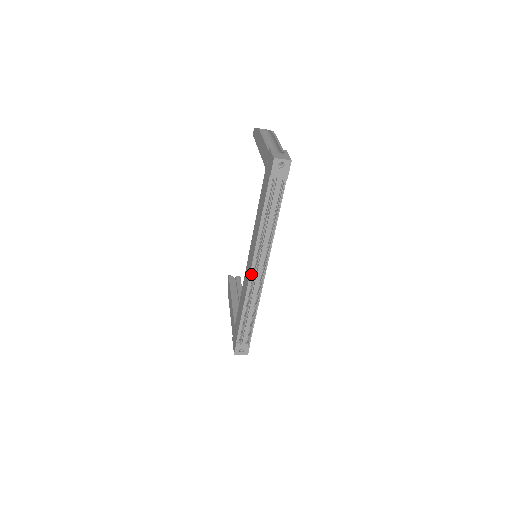
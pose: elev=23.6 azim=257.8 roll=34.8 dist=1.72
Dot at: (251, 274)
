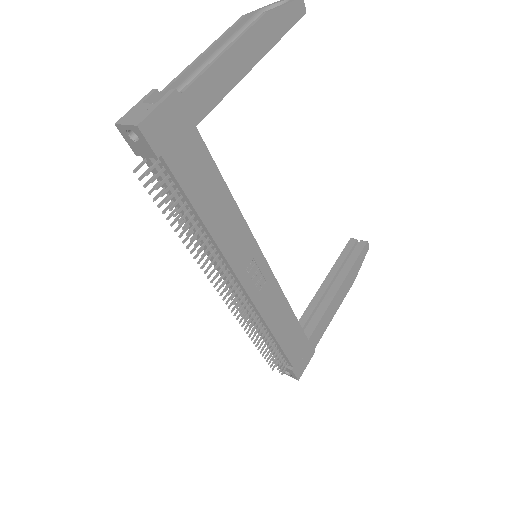
Dot at: occluded
